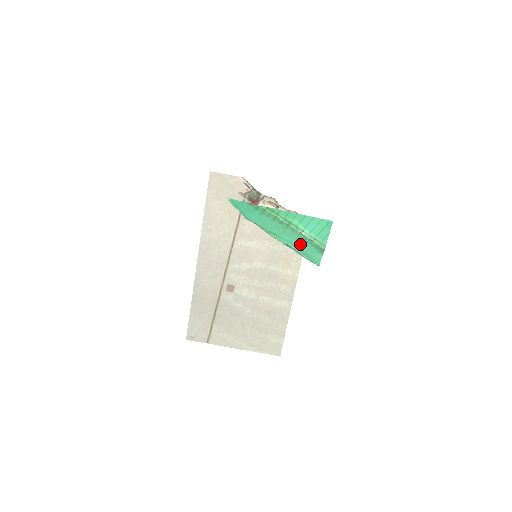
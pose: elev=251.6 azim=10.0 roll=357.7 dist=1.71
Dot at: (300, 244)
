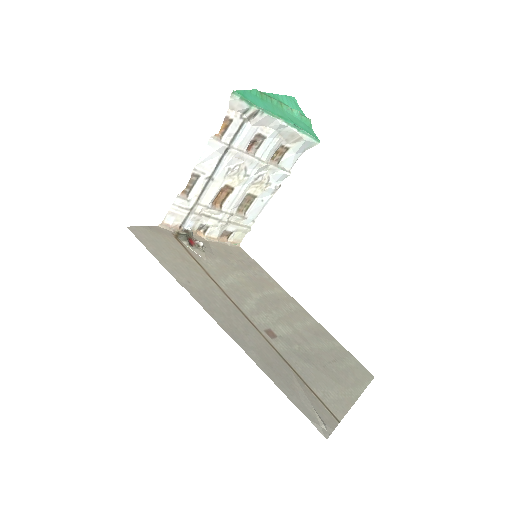
Dot at: (298, 123)
